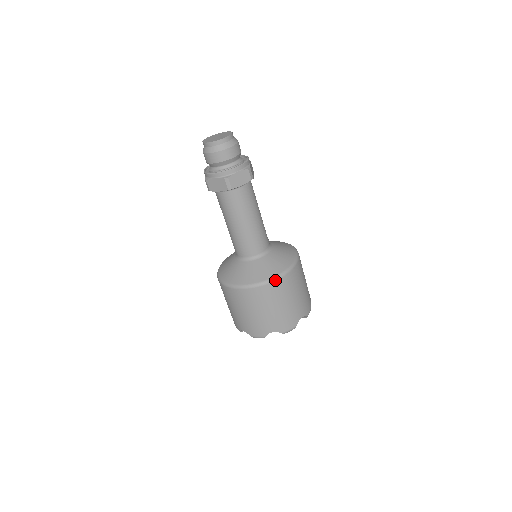
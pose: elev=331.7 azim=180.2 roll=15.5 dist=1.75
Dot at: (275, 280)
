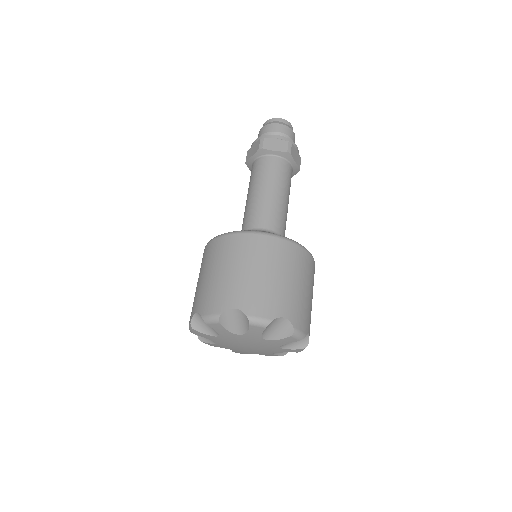
Dot at: (308, 252)
